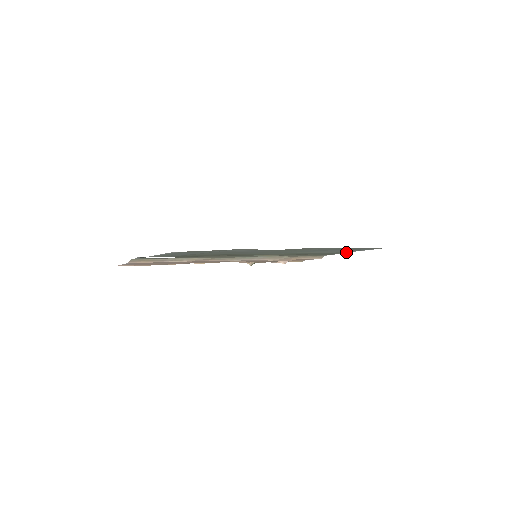
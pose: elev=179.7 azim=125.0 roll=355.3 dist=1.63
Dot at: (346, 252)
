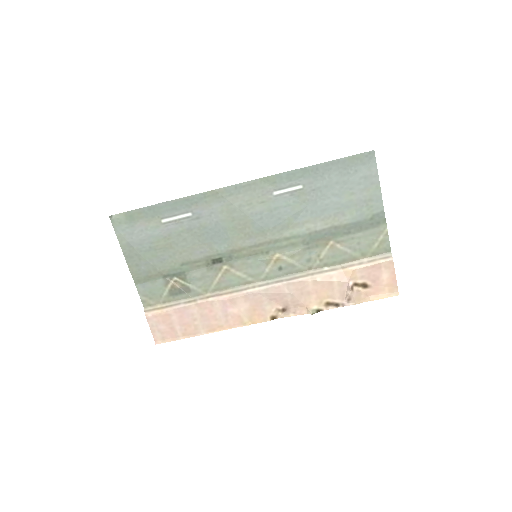
Dot at: (380, 213)
